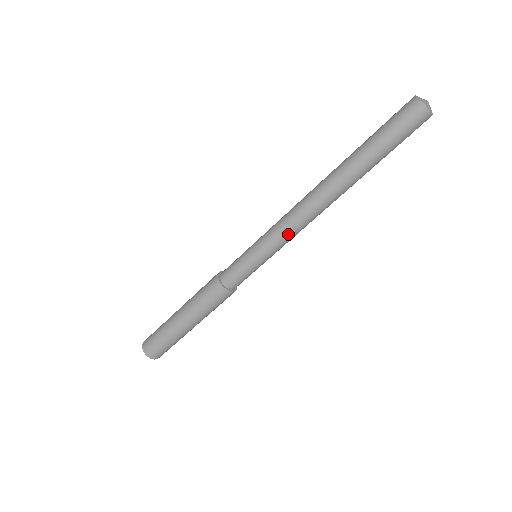
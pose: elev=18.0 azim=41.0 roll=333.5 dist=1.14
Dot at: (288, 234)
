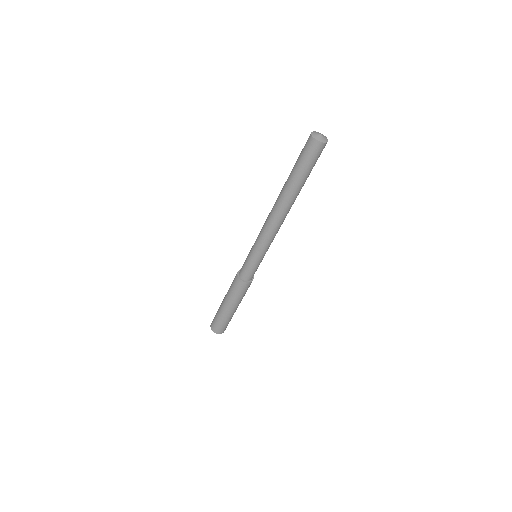
Dot at: (271, 240)
